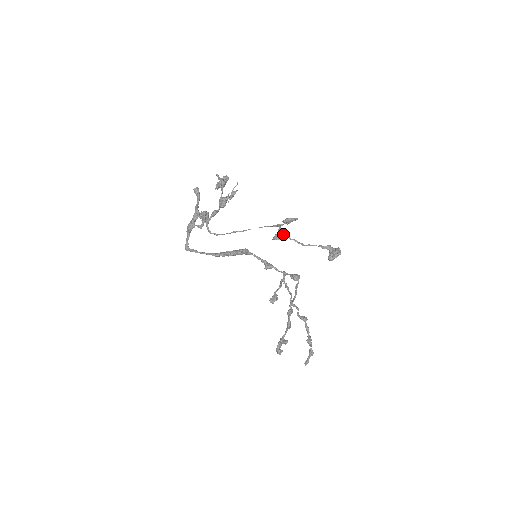
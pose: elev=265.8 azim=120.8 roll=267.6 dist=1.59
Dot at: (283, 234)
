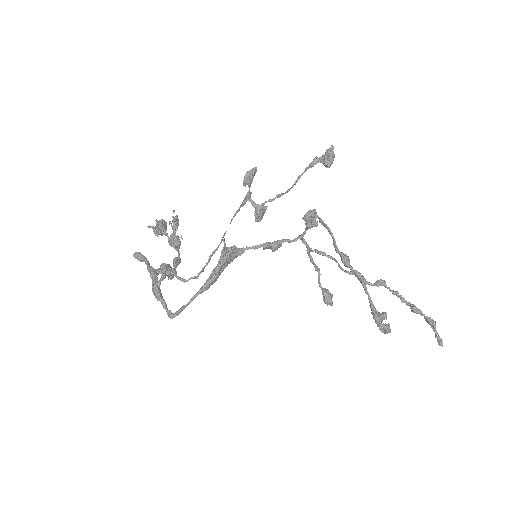
Dot at: (261, 205)
